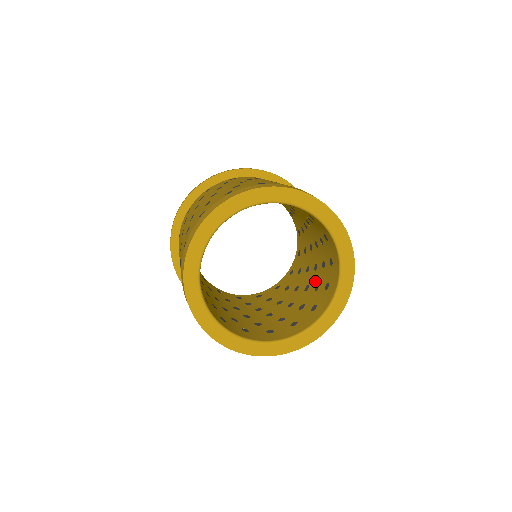
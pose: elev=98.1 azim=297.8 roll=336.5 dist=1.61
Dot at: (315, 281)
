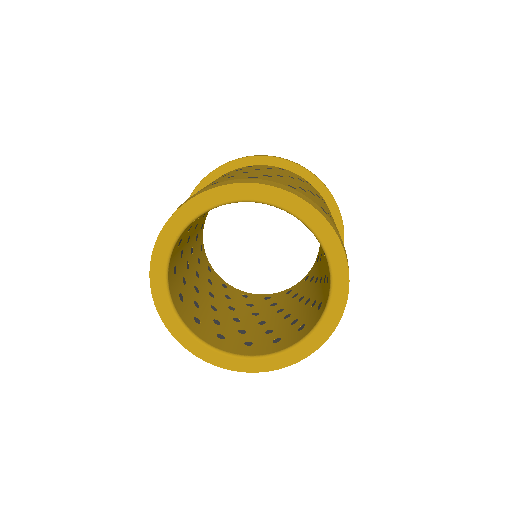
Dot at: (274, 325)
